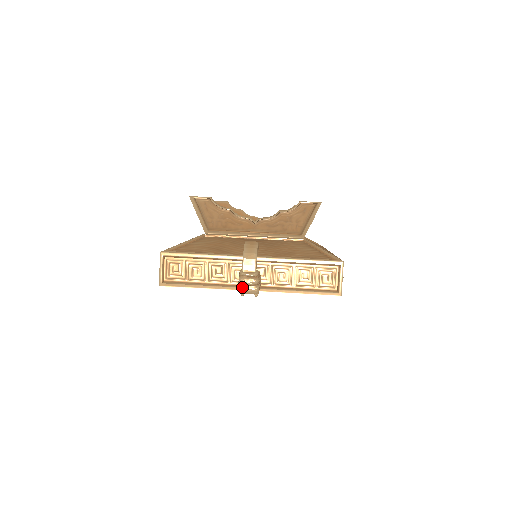
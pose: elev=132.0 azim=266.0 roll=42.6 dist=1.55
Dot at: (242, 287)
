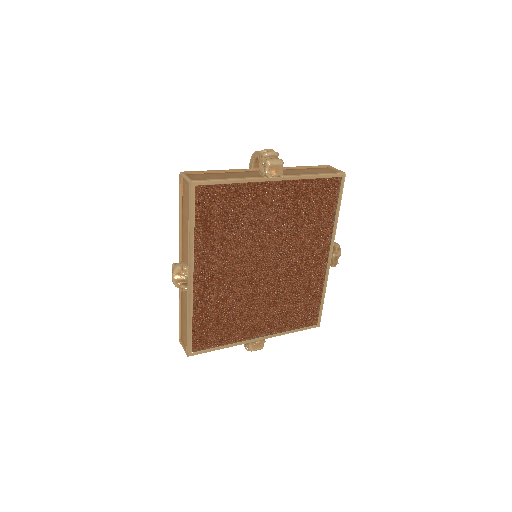
Dot at: (268, 159)
